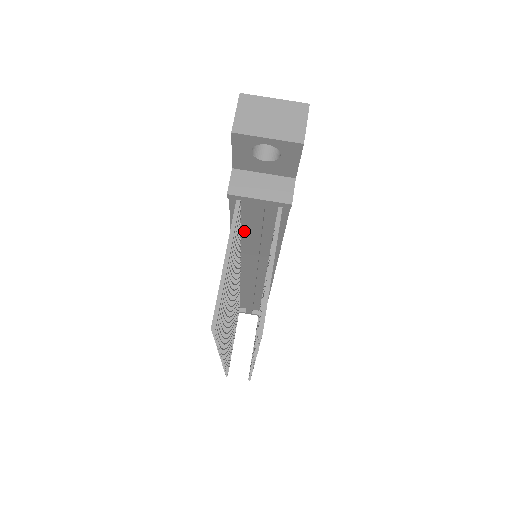
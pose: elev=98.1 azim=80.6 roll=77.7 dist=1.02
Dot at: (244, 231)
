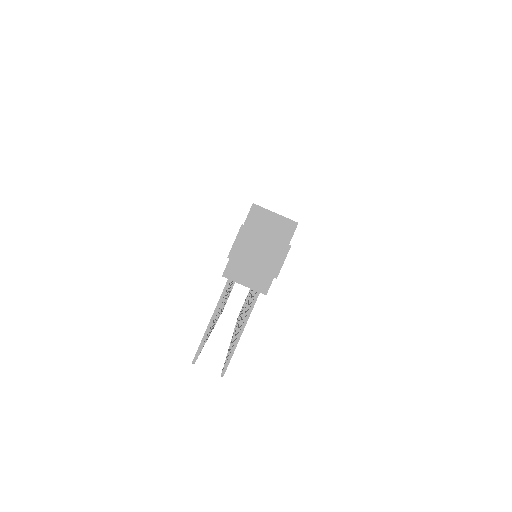
Dot at: occluded
